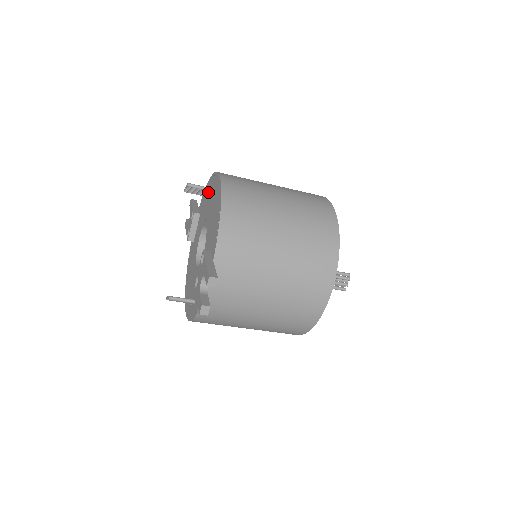
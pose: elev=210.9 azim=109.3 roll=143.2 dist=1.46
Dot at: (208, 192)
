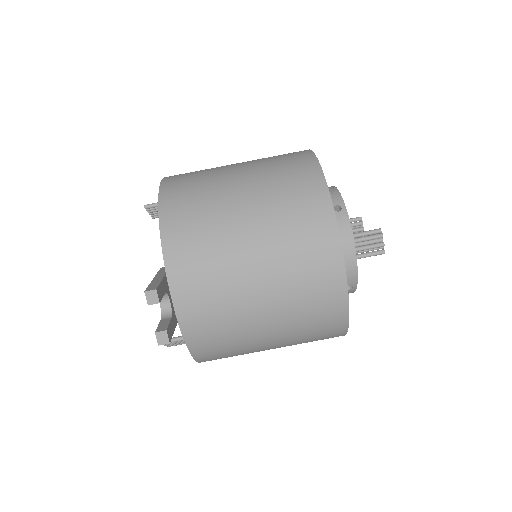
Dot at: occluded
